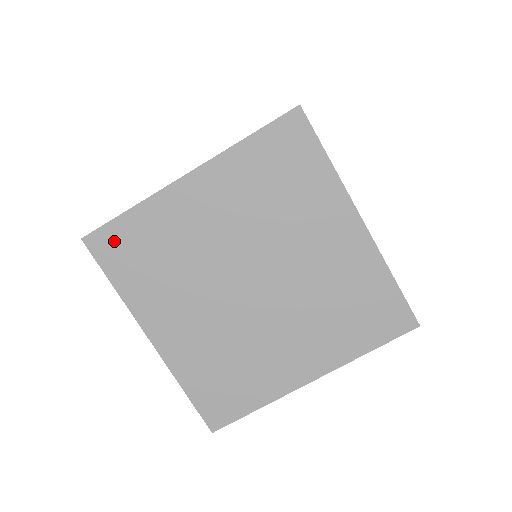
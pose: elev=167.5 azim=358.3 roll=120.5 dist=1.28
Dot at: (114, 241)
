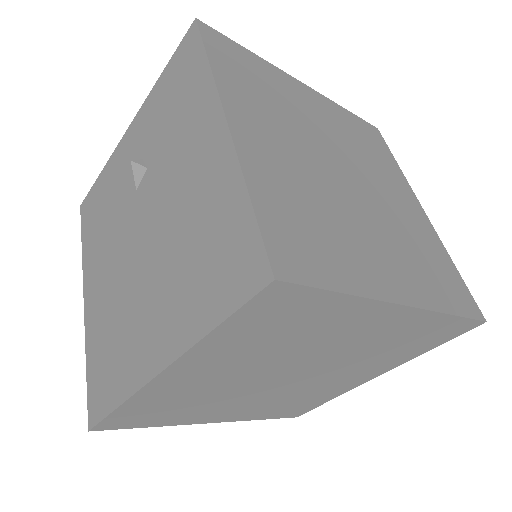
Dot at: (228, 47)
